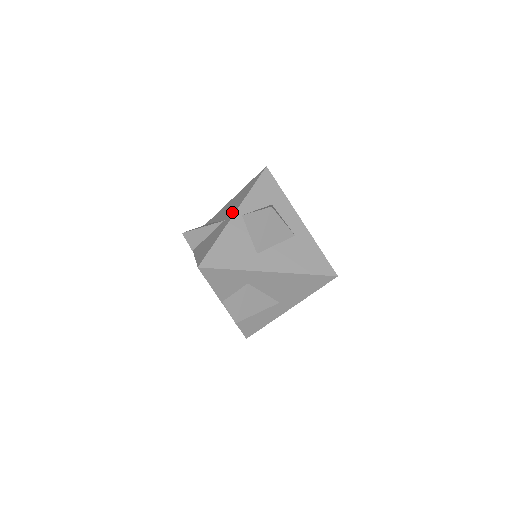
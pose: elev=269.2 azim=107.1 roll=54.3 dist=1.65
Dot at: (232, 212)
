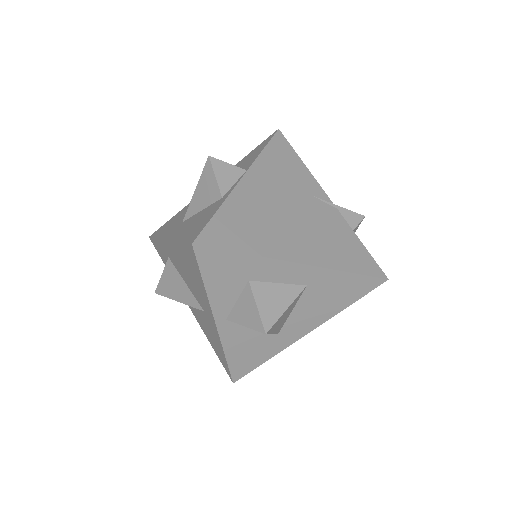
Dot at: (207, 312)
